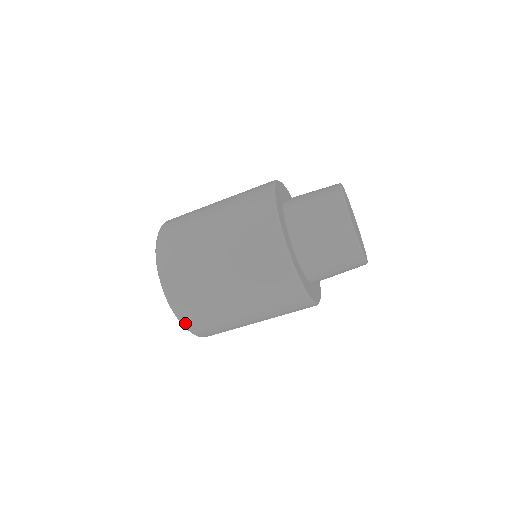
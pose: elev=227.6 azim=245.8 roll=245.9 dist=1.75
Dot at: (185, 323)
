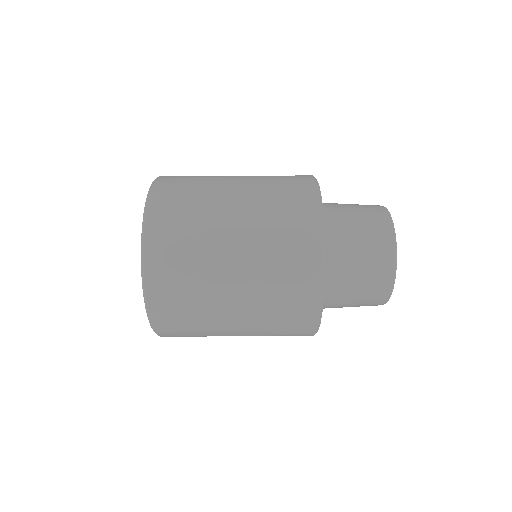
Dot at: (159, 331)
